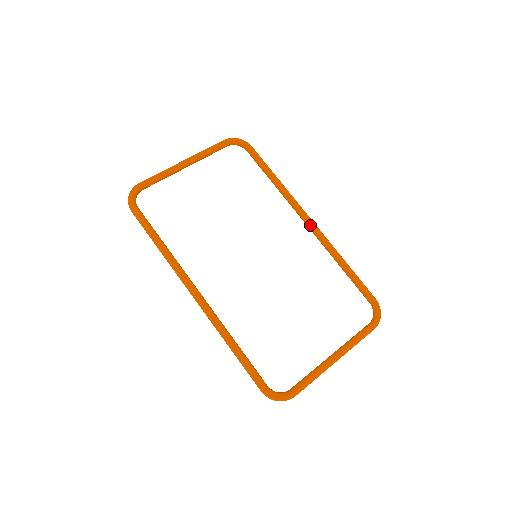
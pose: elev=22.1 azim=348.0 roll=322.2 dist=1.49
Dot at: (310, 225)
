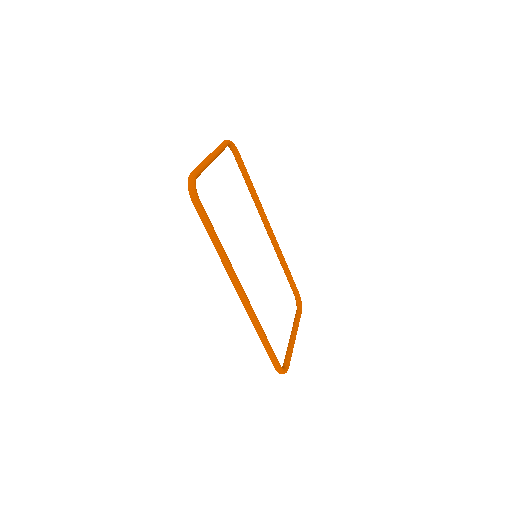
Dot at: (271, 232)
